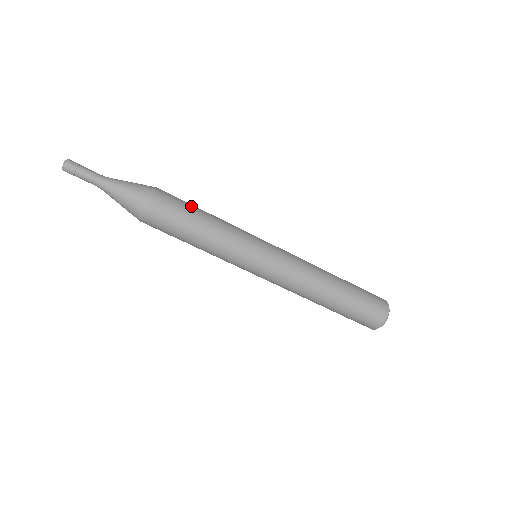
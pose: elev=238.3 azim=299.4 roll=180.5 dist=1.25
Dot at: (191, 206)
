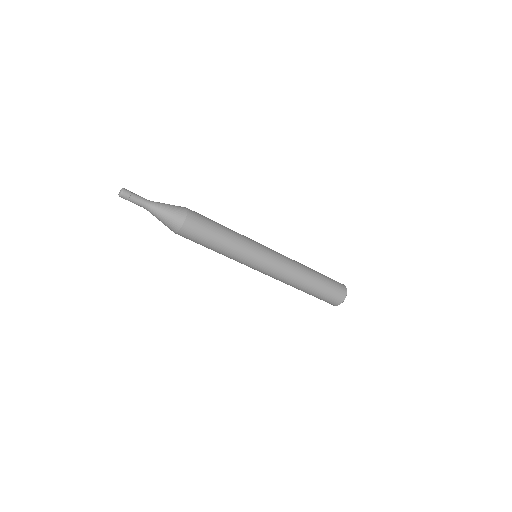
Dot at: (212, 222)
